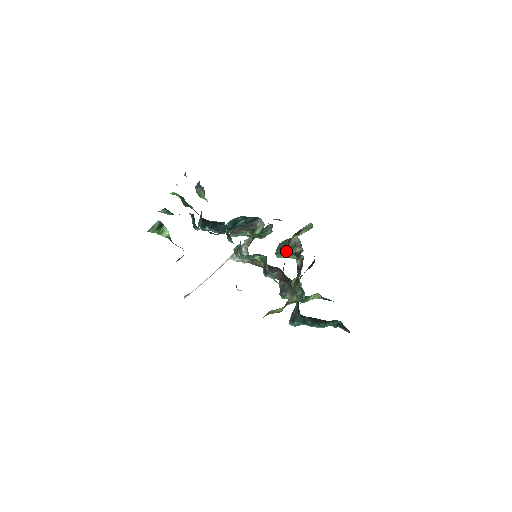
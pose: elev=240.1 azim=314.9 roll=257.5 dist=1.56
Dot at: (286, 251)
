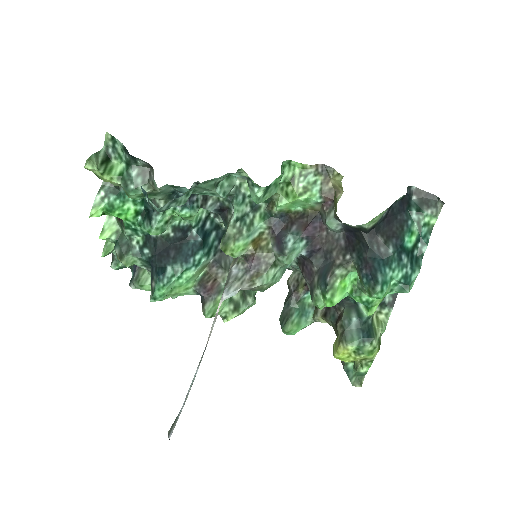
Dot at: (293, 308)
